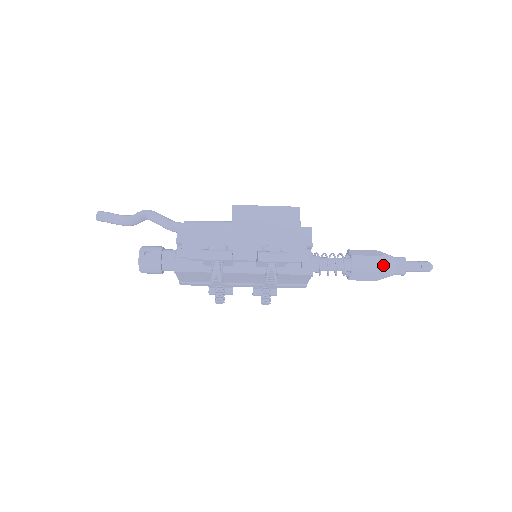
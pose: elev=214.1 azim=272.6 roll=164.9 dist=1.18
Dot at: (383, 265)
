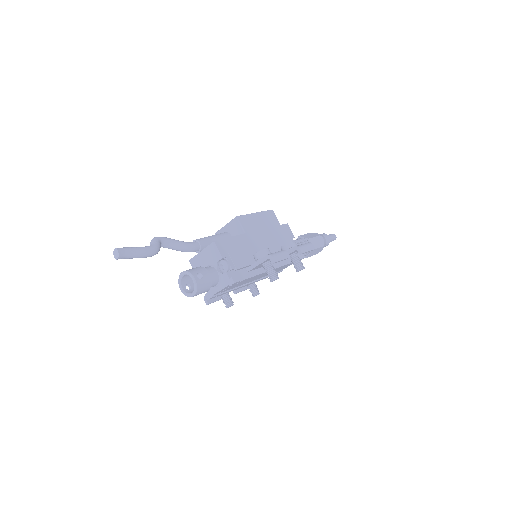
Dot at: (323, 241)
